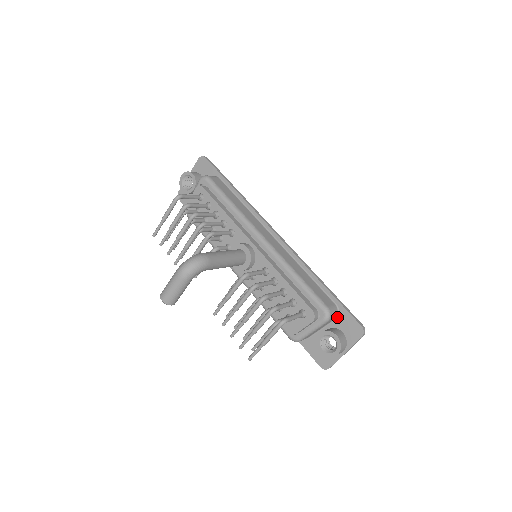
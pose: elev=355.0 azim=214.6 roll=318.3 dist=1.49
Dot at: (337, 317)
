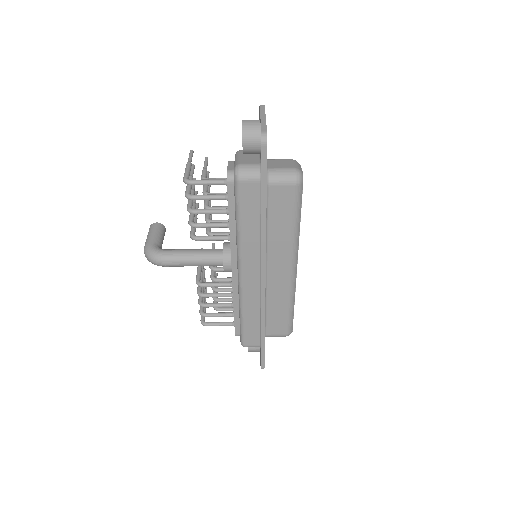
Dot at: occluded
